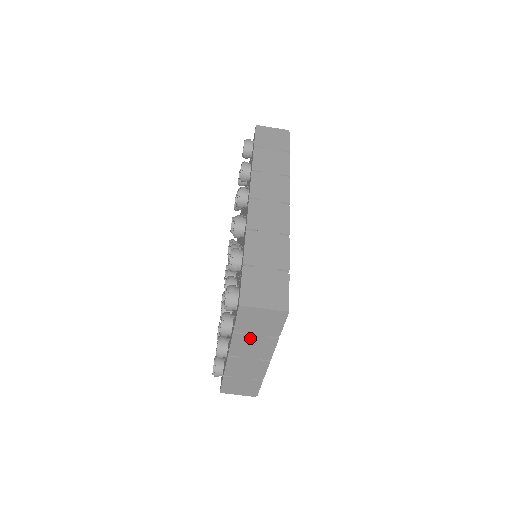
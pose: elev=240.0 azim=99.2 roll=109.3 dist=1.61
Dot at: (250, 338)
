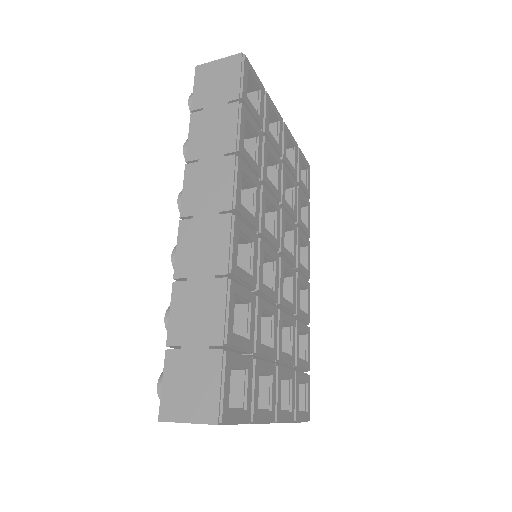
Dot at: occluded
